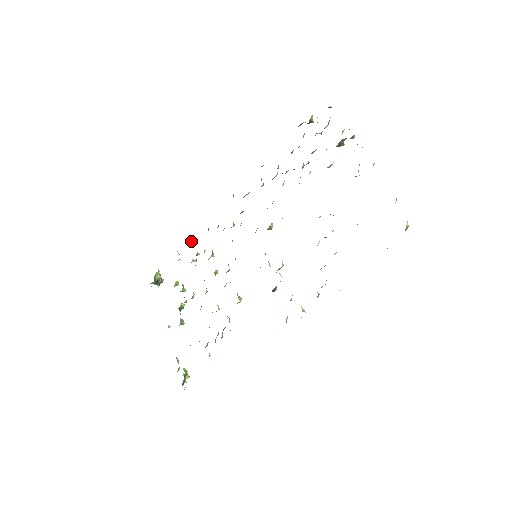
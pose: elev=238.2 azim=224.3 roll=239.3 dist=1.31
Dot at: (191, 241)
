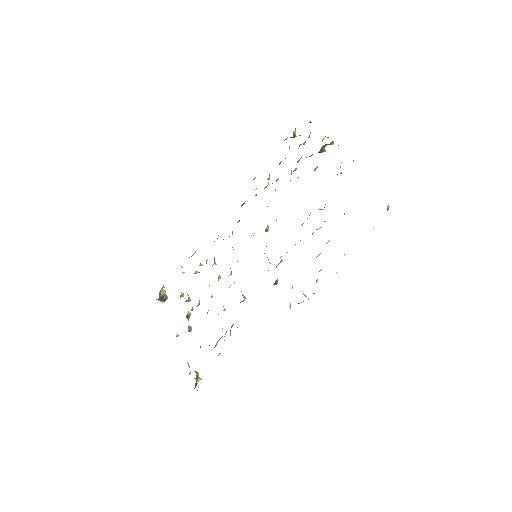
Dot at: (193, 254)
